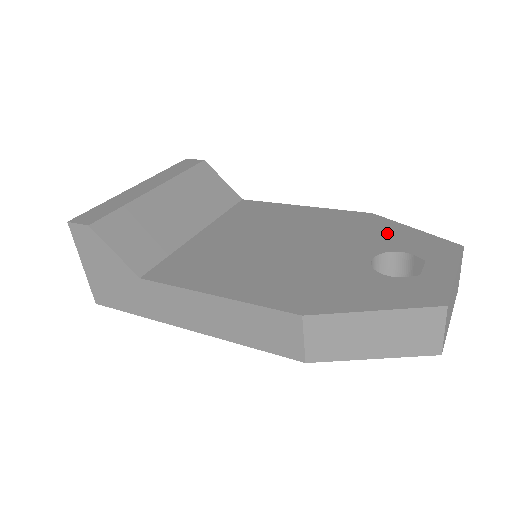
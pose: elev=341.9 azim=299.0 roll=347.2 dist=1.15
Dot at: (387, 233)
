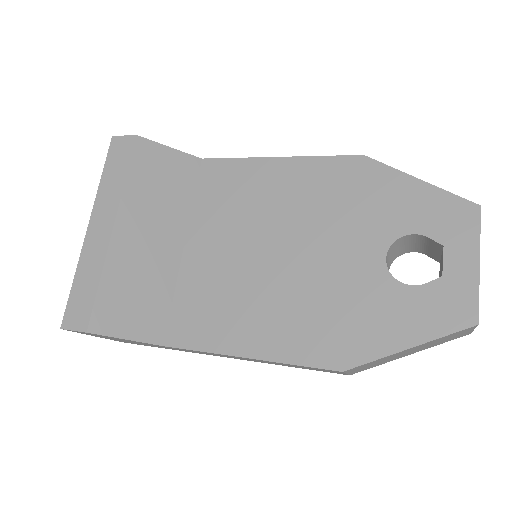
Dot at: (390, 198)
